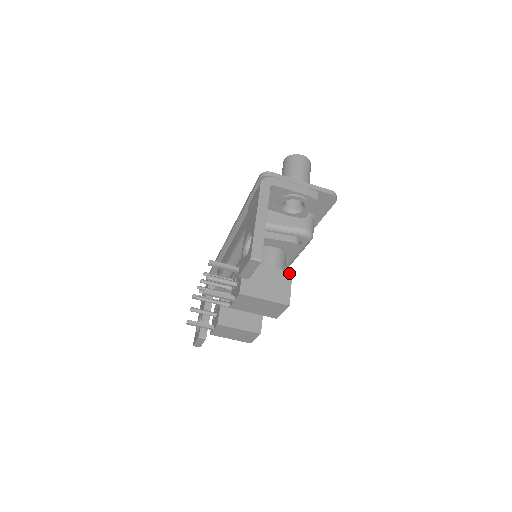
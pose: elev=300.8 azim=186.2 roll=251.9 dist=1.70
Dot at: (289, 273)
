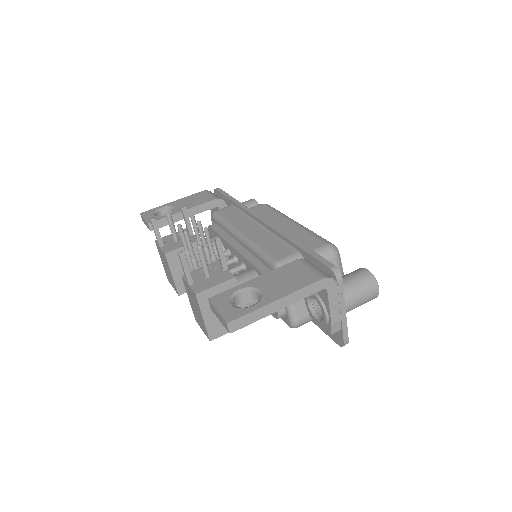
Dot at: occluded
